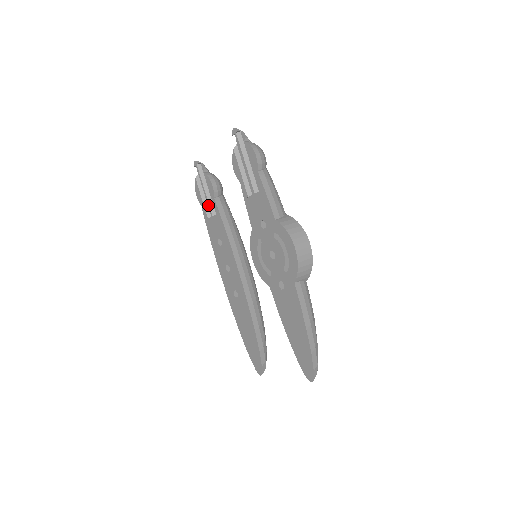
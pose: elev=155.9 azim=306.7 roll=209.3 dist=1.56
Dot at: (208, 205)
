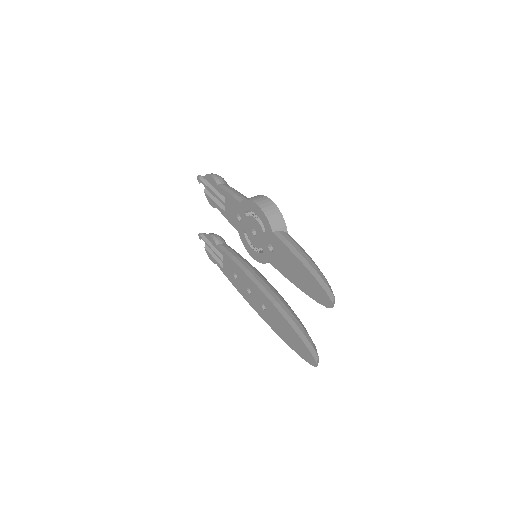
Dot at: (217, 256)
